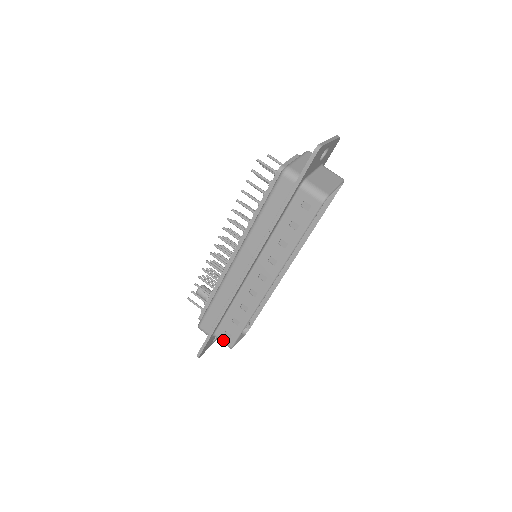
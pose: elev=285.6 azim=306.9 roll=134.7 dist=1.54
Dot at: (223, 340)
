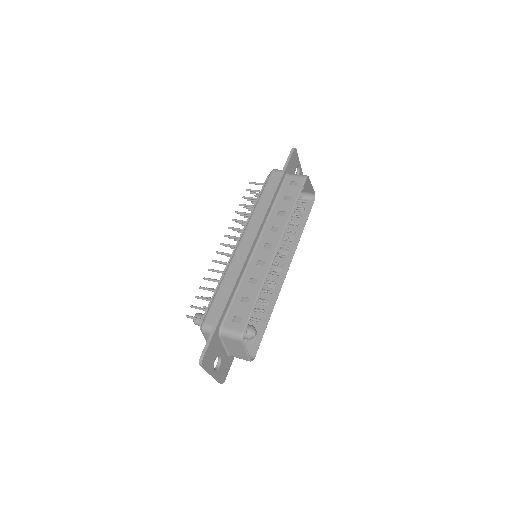
Dot at: (232, 329)
